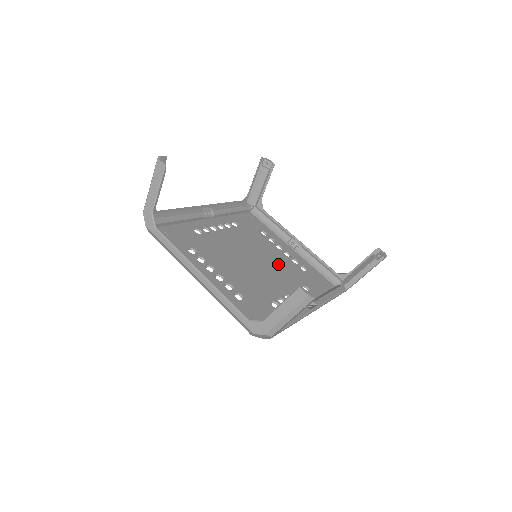
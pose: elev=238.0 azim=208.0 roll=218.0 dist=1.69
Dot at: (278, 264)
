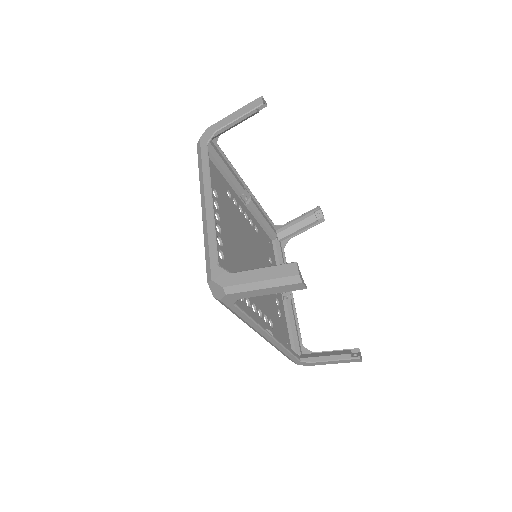
Dot at: occluded
